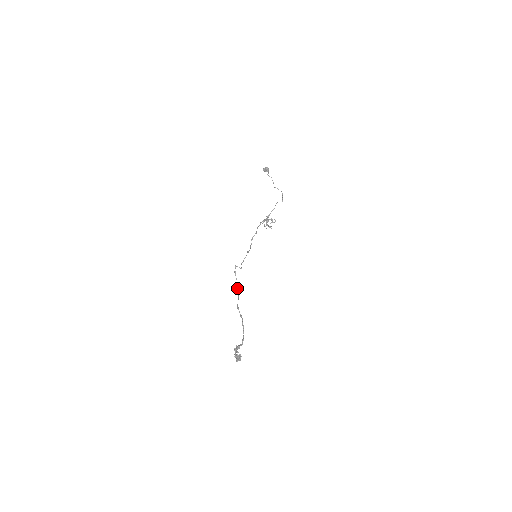
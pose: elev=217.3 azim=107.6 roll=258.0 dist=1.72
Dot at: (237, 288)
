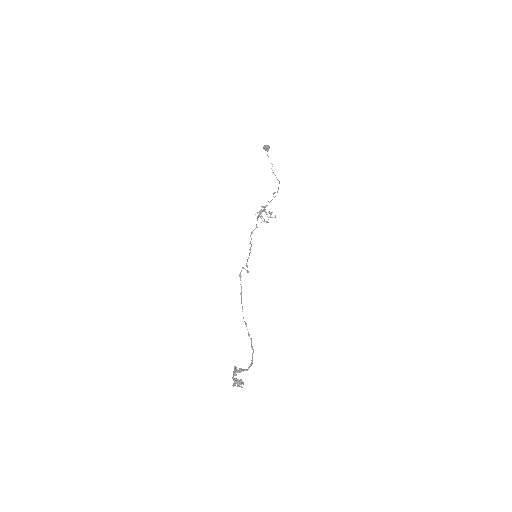
Dot at: occluded
